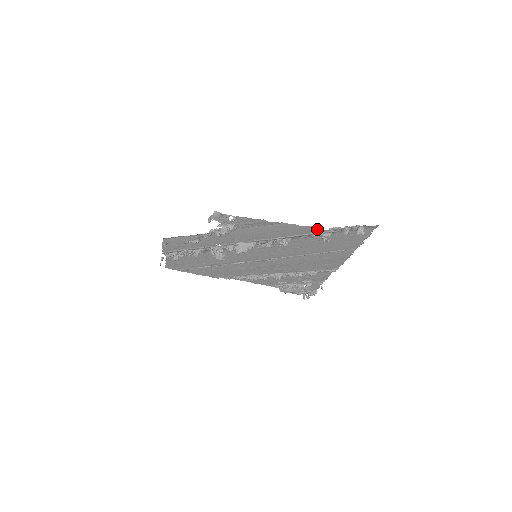
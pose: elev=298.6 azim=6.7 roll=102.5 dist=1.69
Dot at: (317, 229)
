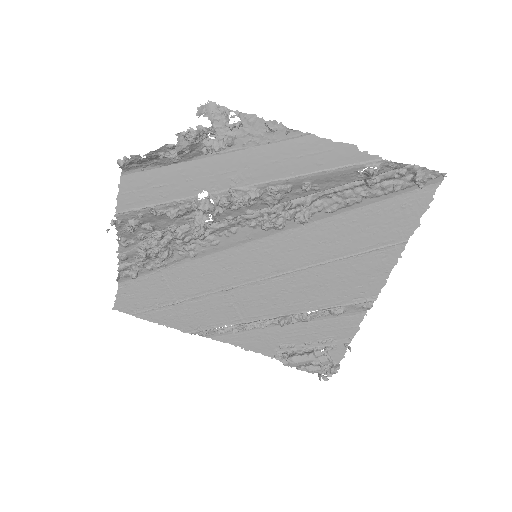
Dot at: (359, 153)
